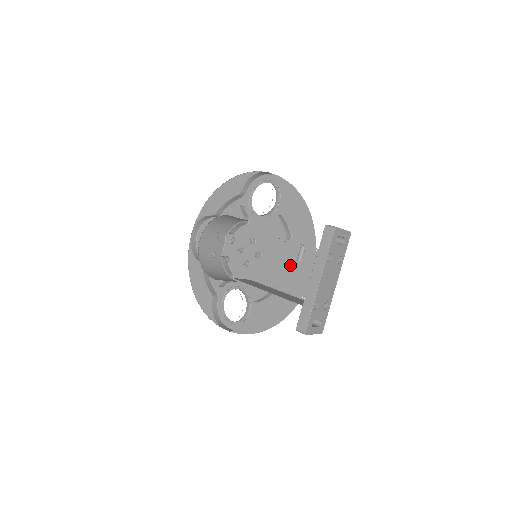
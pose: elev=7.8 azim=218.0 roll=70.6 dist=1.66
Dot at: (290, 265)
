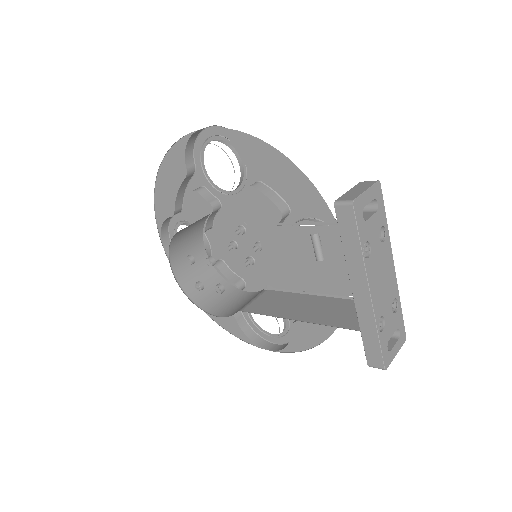
Dot at: (309, 257)
